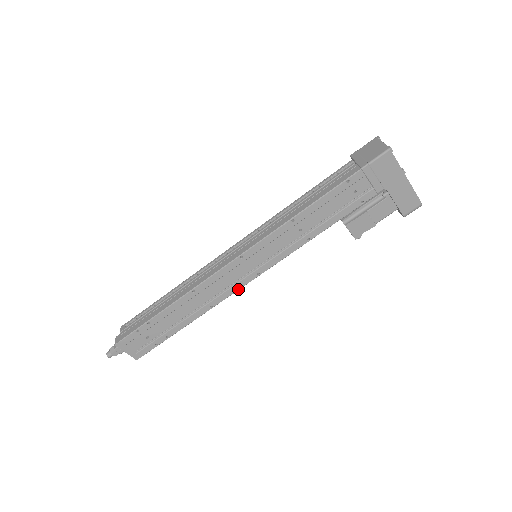
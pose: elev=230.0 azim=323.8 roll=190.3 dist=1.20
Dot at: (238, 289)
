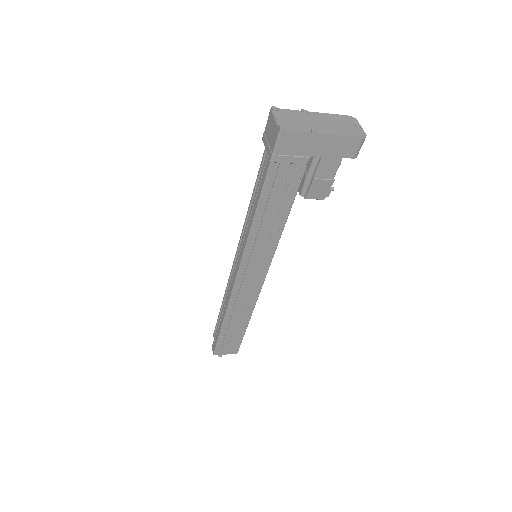
Dot at: (261, 288)
